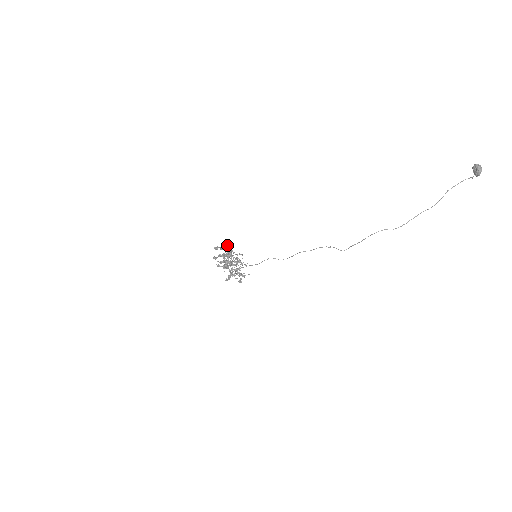
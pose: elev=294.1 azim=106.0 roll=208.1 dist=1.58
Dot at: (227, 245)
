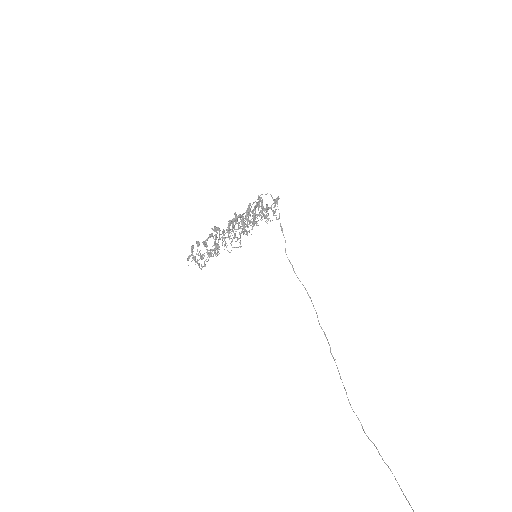
Dot at: (198, 264)
